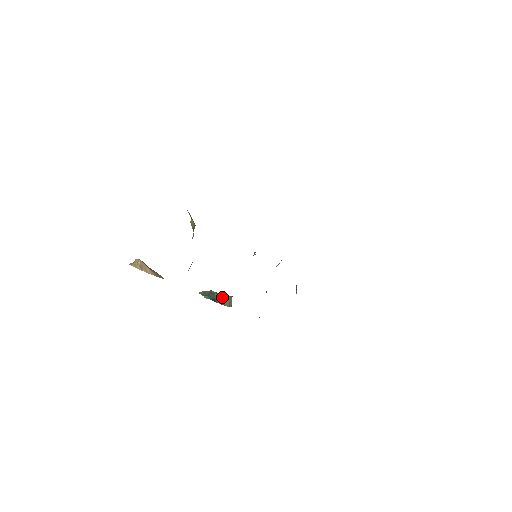
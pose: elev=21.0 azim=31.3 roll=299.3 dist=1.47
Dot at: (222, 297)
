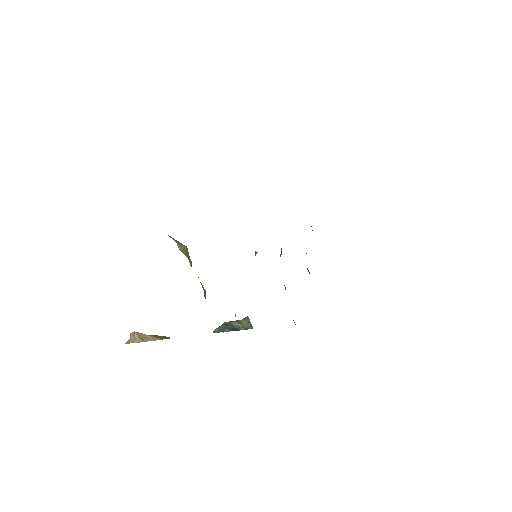
Dot at: (240, 322)
